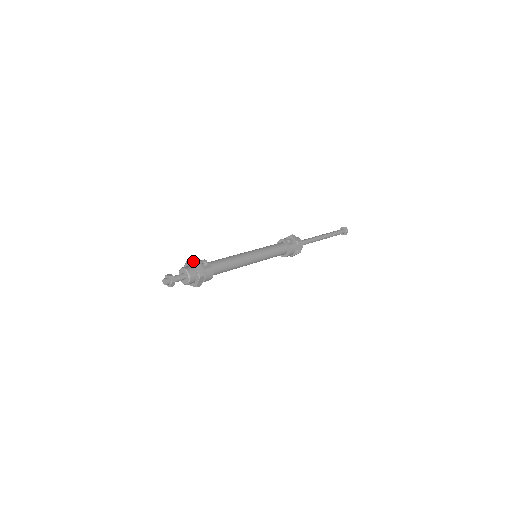
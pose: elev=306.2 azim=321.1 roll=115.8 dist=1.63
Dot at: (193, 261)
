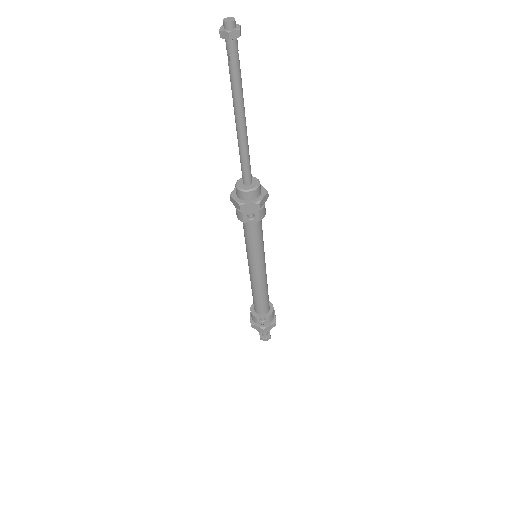
Dot at: (256, 327)
